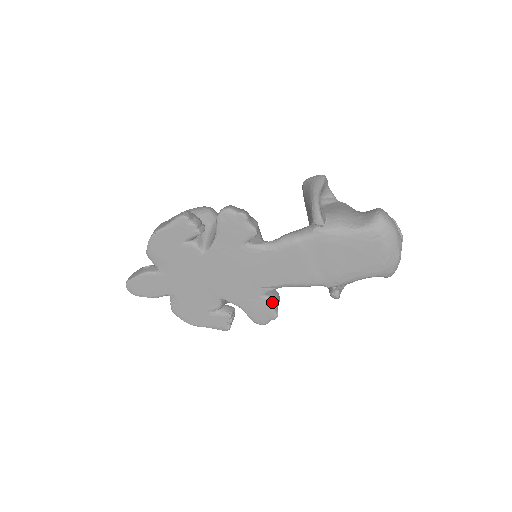
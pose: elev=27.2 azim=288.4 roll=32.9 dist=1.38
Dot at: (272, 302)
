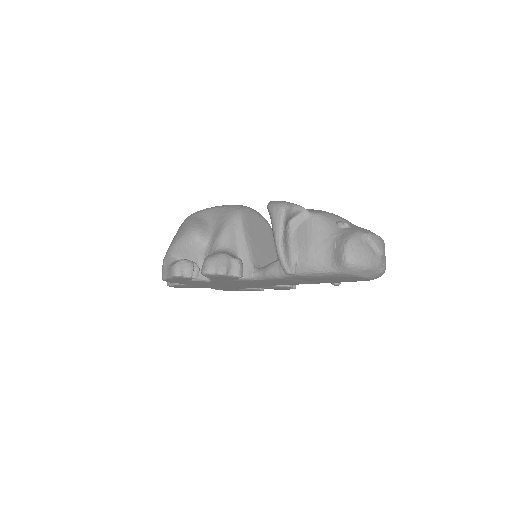
Dot at: (285, 287)
